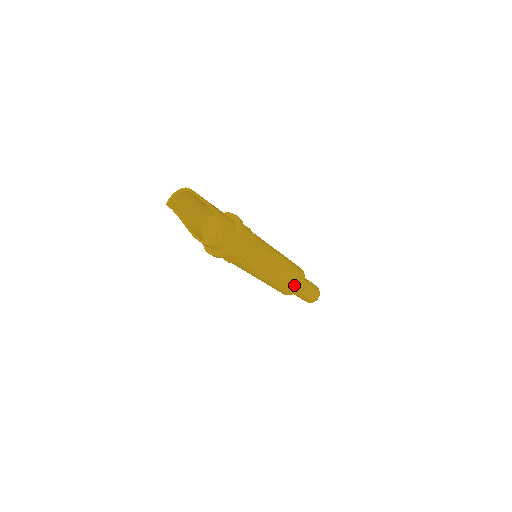
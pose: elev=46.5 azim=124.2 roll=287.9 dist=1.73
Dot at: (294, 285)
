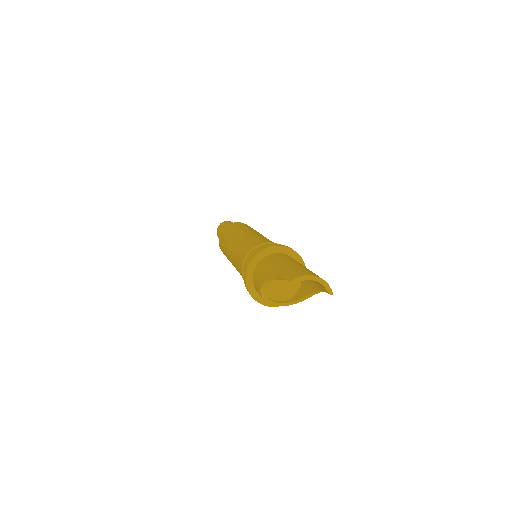
Dot at: occluded
